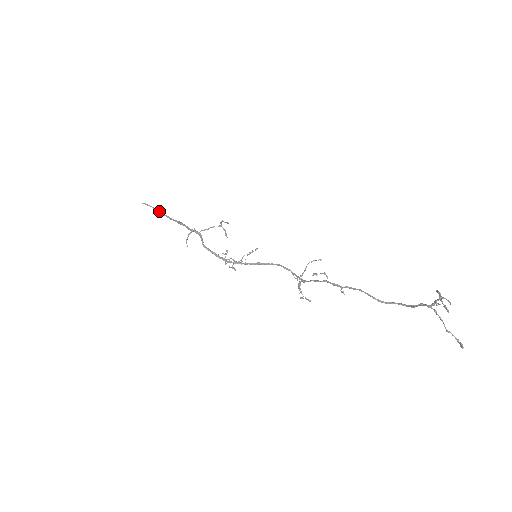
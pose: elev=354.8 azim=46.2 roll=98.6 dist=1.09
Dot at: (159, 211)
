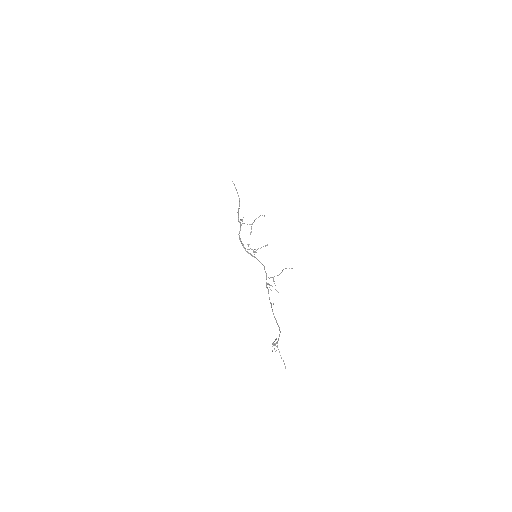
Dot at: (237, 192)
